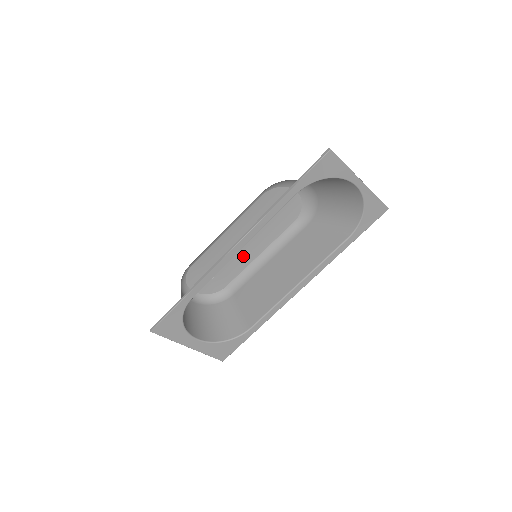
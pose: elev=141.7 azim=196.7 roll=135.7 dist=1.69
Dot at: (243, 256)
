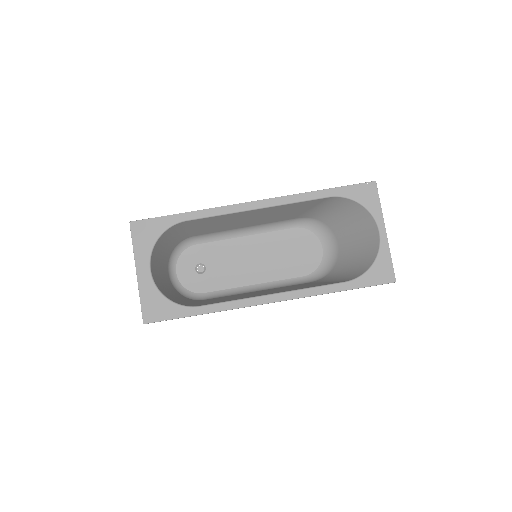
Dot at: (240, 274)
